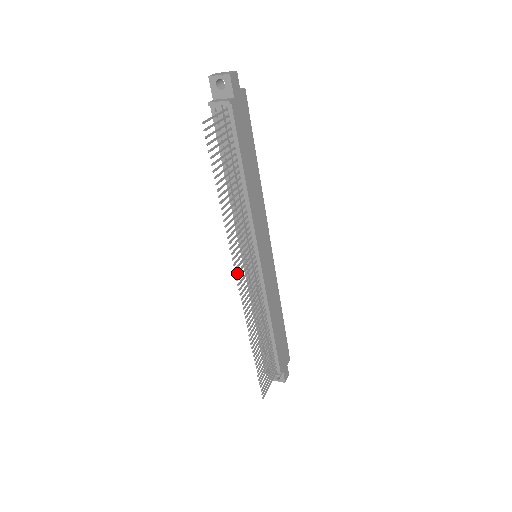
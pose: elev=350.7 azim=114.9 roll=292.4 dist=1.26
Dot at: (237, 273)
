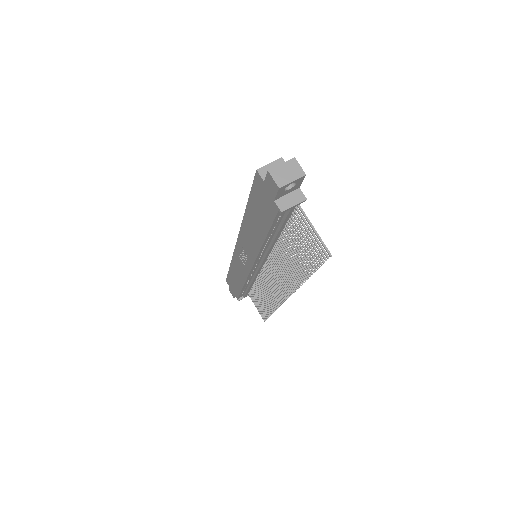
Dot at: (288, 294)
